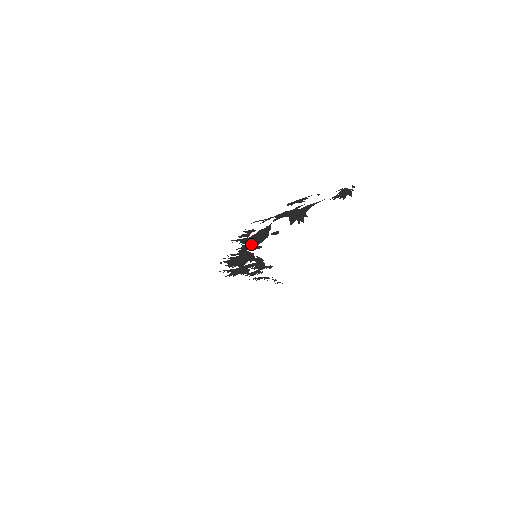
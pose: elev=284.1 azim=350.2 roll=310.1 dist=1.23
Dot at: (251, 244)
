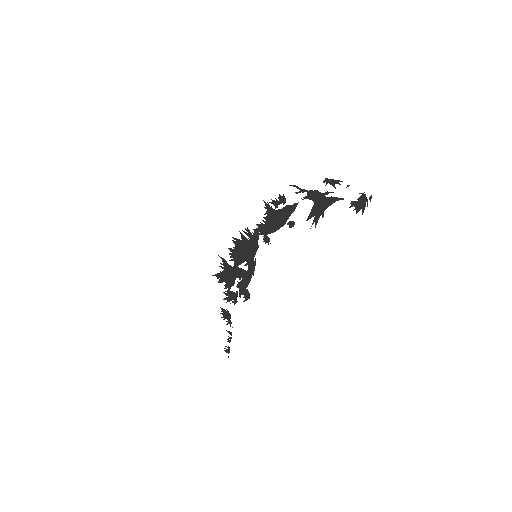
Dot at: (268, 226)
